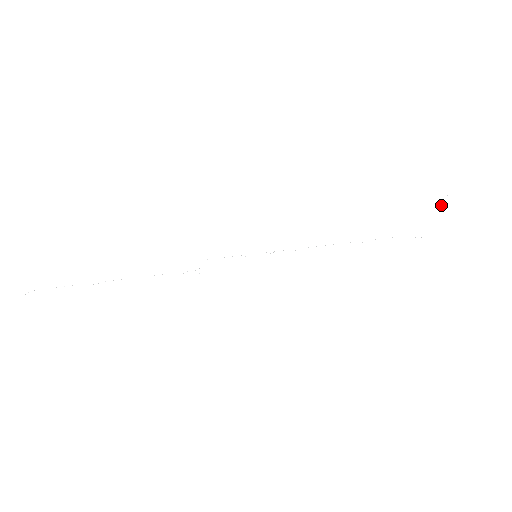
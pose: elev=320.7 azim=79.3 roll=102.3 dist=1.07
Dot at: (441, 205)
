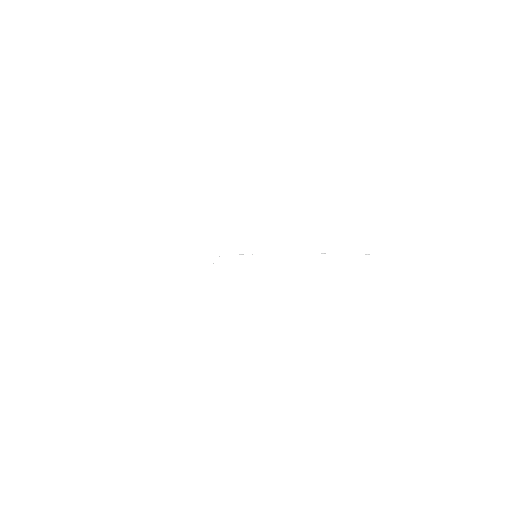
Dot at: occluded
